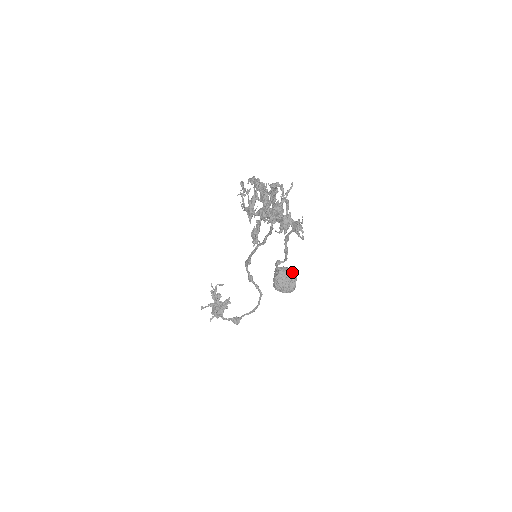
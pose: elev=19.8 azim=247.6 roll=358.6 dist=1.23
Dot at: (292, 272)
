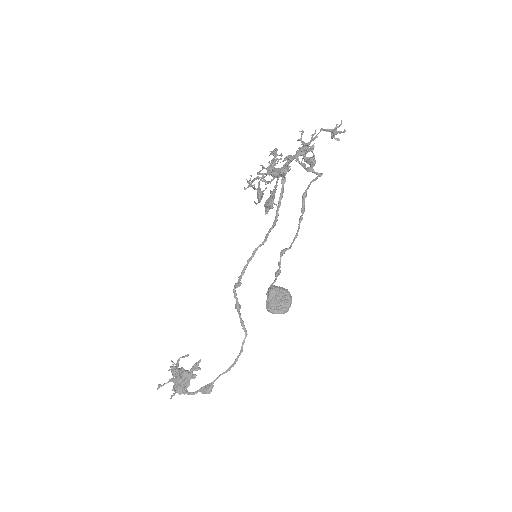
Dot at: (286, 289)
